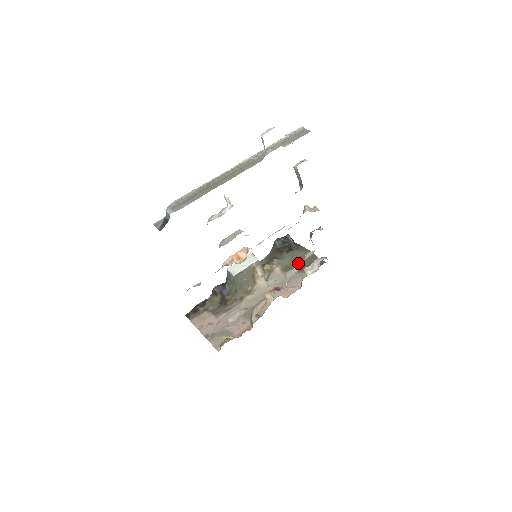
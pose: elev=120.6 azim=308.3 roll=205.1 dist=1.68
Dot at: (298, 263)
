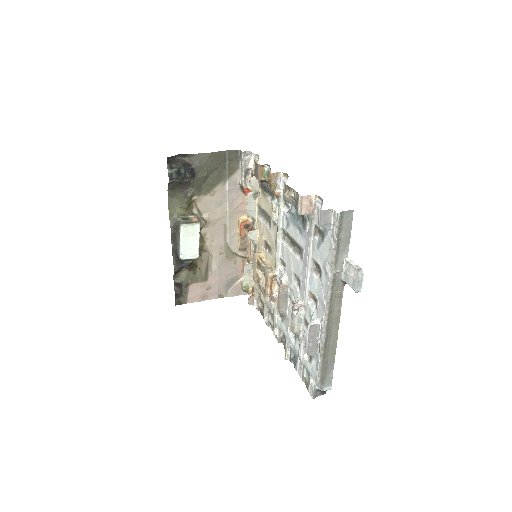
Dot at: (212, 175)
